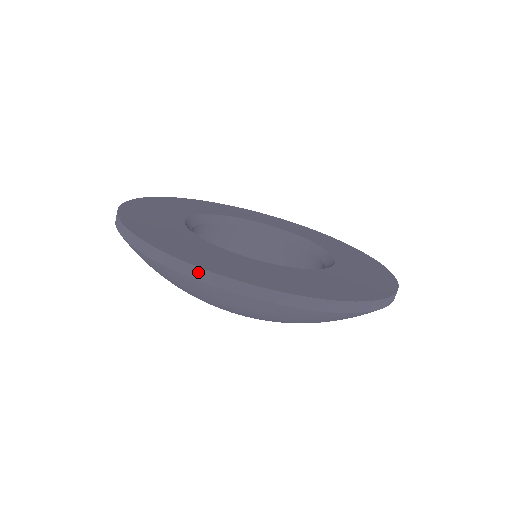
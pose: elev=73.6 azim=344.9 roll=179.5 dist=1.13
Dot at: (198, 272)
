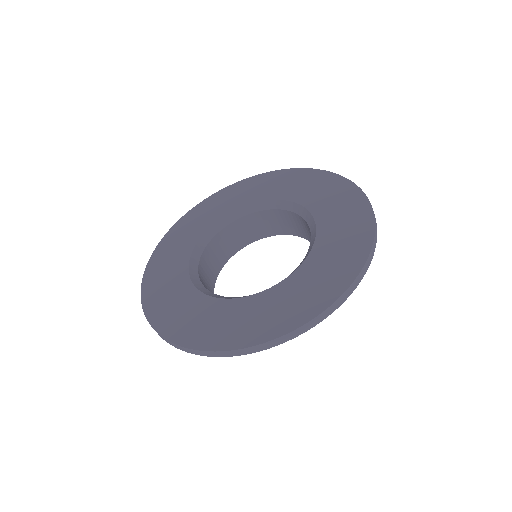
Dot at: (273, 343)
